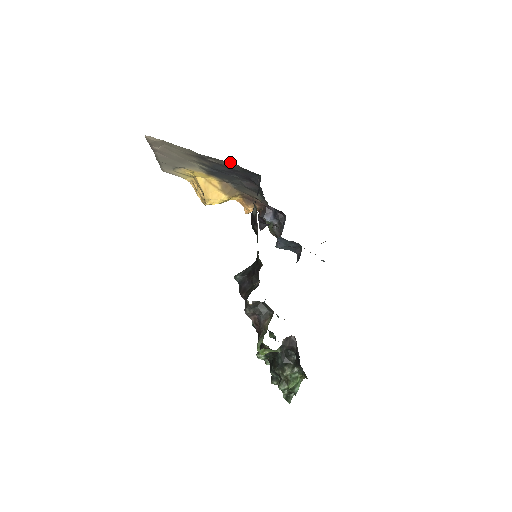
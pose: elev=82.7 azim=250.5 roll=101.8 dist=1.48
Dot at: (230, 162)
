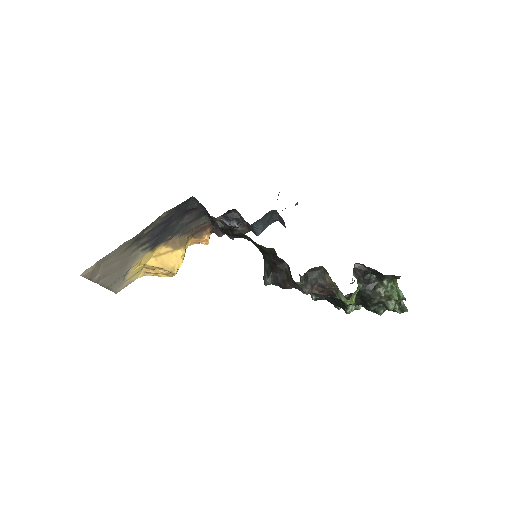
Dot at: (161, 215)
